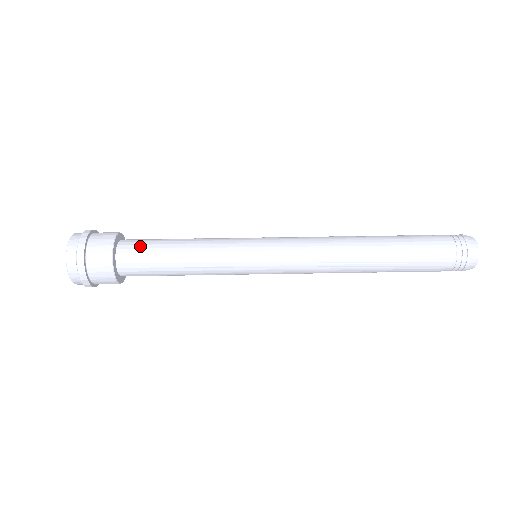
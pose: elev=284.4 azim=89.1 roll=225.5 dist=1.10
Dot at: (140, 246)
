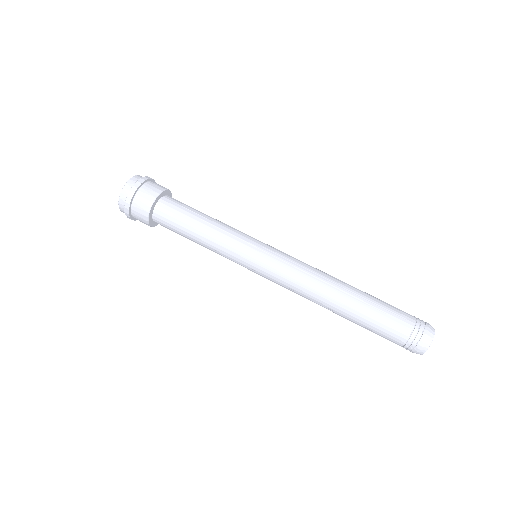
Dot at: (169, 218)
